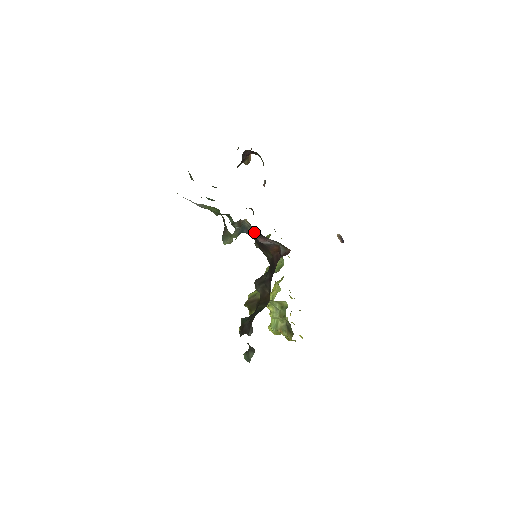
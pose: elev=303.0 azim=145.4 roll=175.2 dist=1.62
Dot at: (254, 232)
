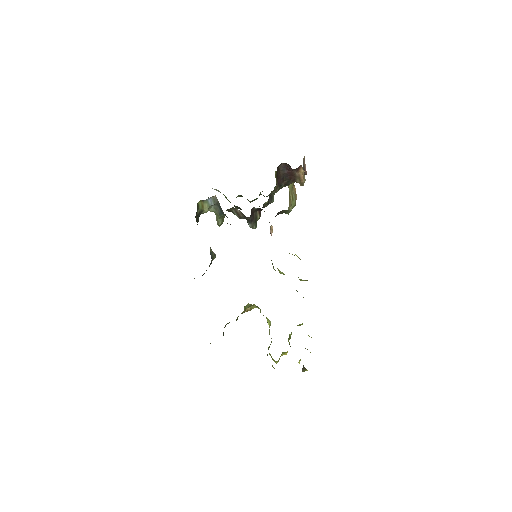
Dot at: occluded
